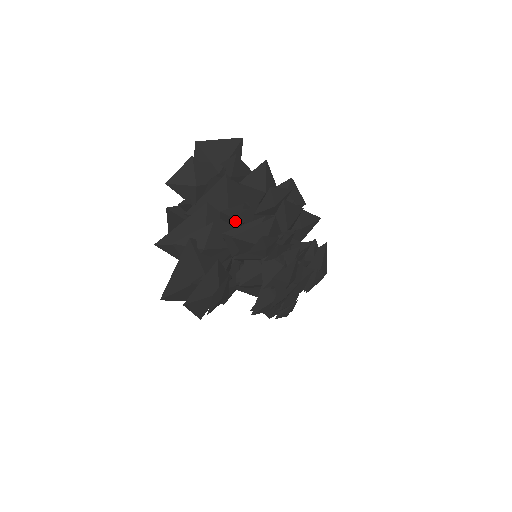
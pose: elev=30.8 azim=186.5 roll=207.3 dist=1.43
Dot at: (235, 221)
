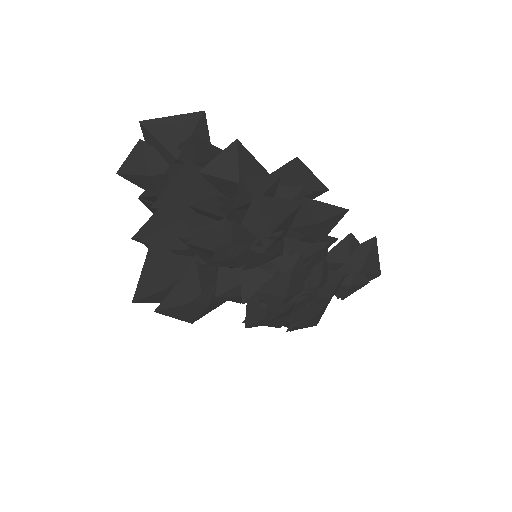
Dot at: (215, 216)
